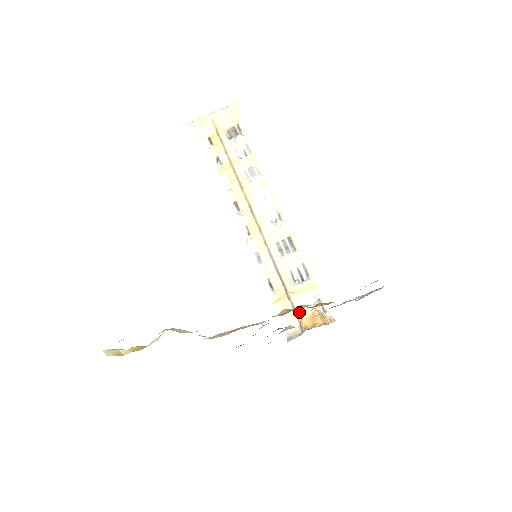
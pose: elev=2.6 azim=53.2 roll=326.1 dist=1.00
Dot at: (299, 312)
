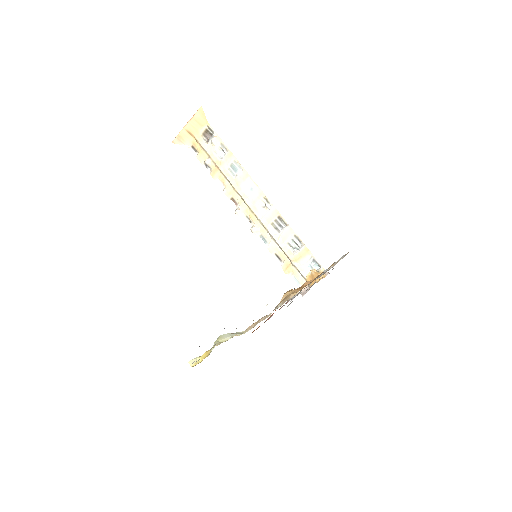
Dot at: (303, 273)
